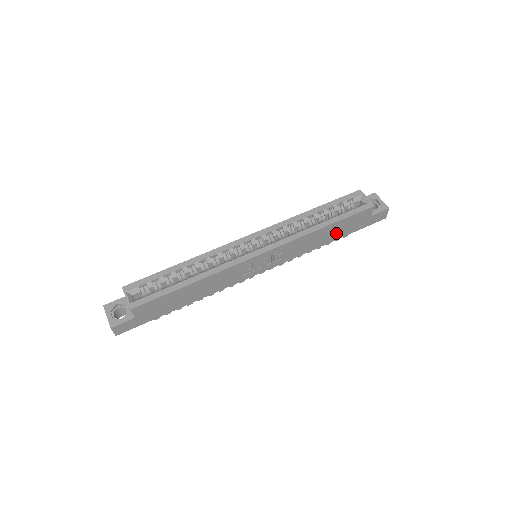
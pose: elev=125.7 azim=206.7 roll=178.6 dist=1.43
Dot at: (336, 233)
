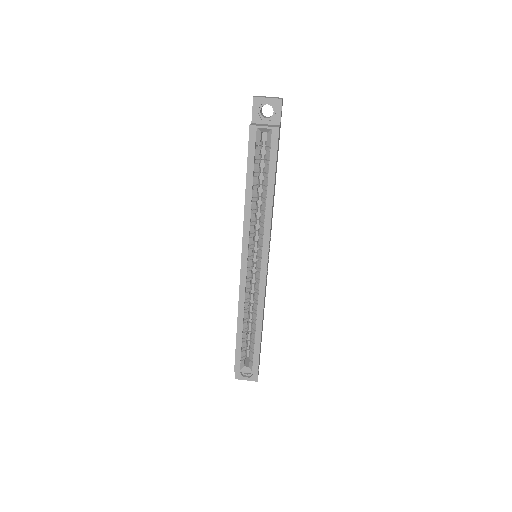
Dot at: occluded
